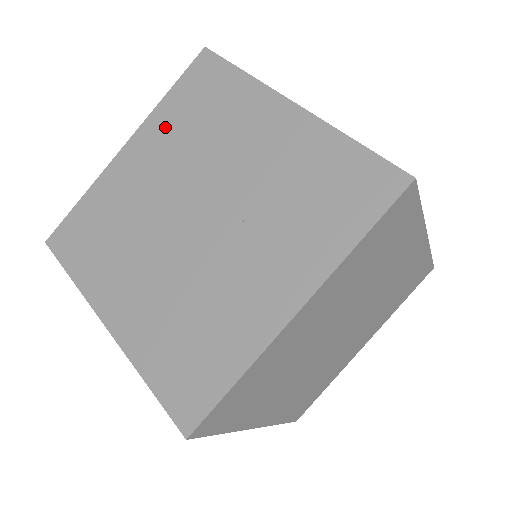
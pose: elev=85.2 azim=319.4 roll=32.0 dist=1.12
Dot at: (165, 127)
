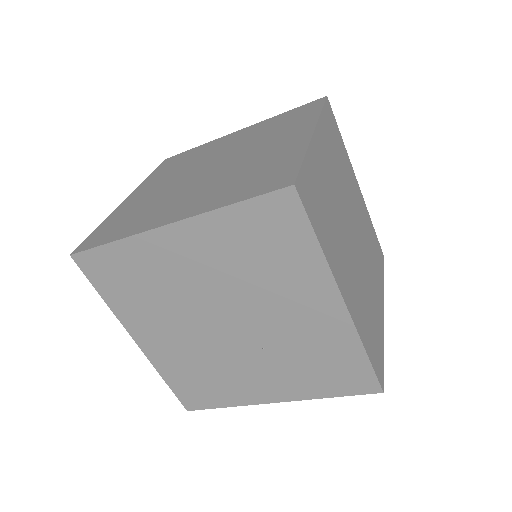
Dot at: (219, 239)
